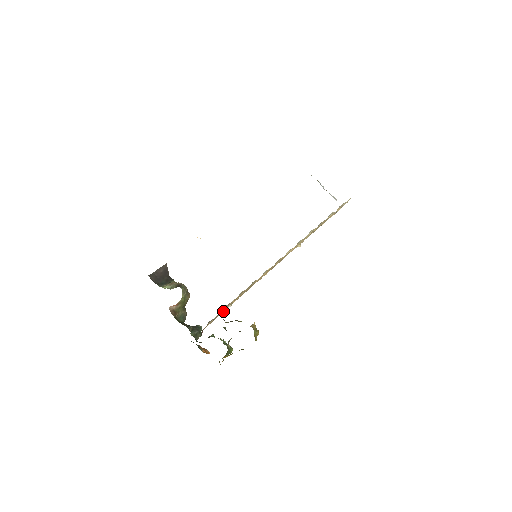
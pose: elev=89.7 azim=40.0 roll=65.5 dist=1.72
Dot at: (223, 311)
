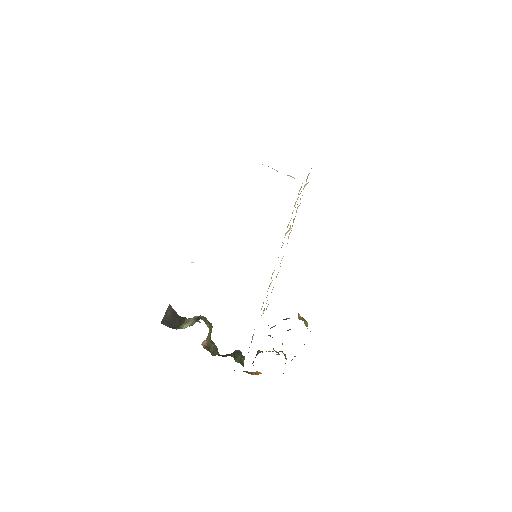
Dot at: occluded
